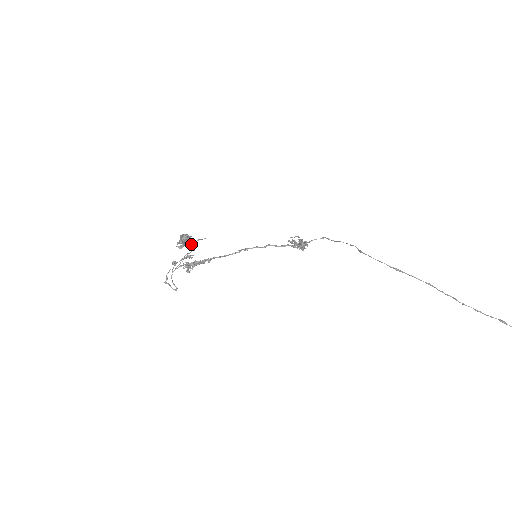
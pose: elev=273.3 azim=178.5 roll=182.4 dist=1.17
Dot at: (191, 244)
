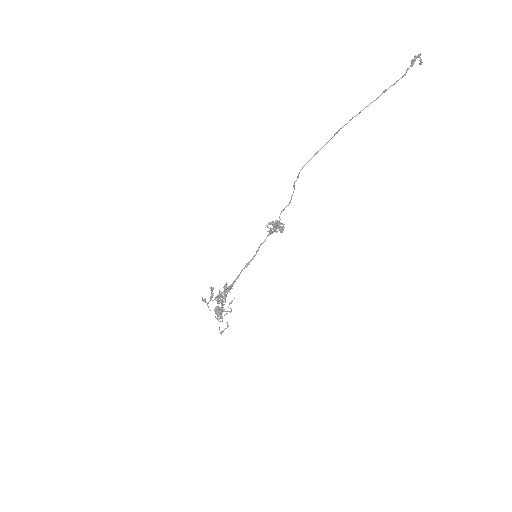
Dot at: occluded
